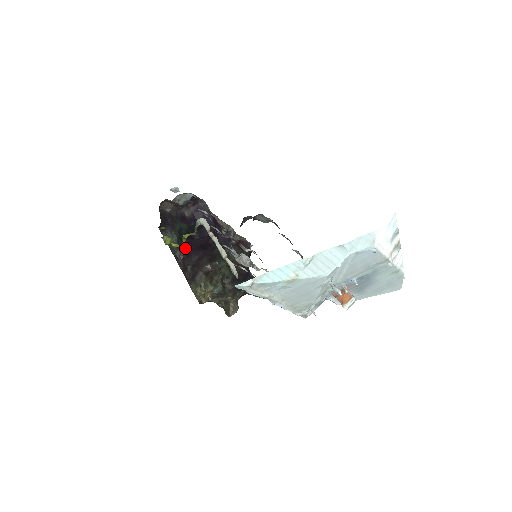
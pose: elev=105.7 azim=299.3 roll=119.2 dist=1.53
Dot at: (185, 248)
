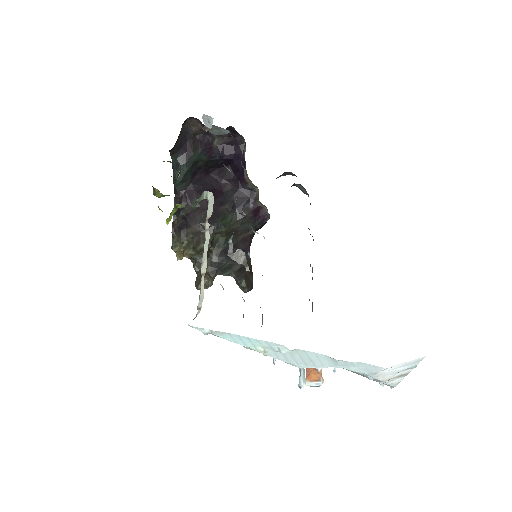
Dot at: (191, 185)
